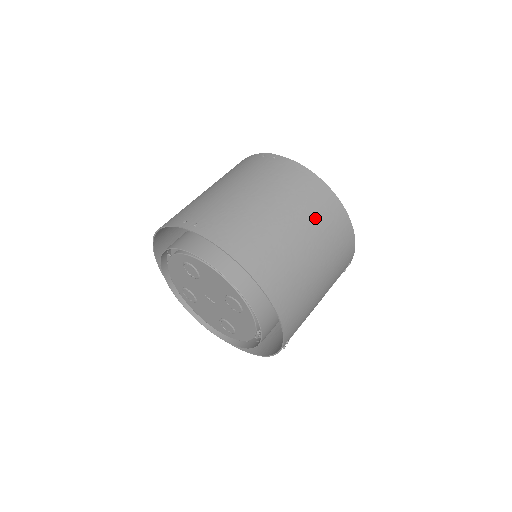
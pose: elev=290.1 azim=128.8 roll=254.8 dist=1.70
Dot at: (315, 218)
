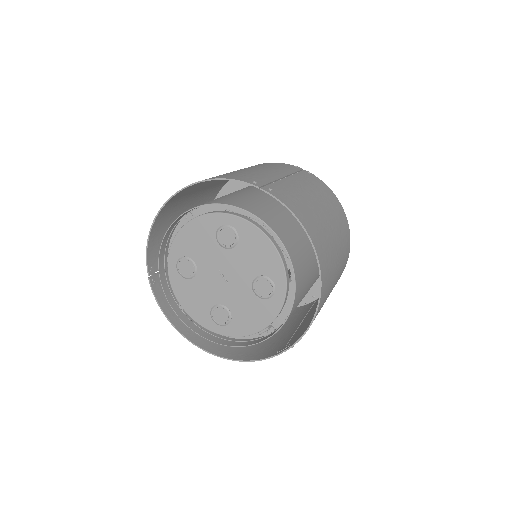
Dot at: (342, 238)
